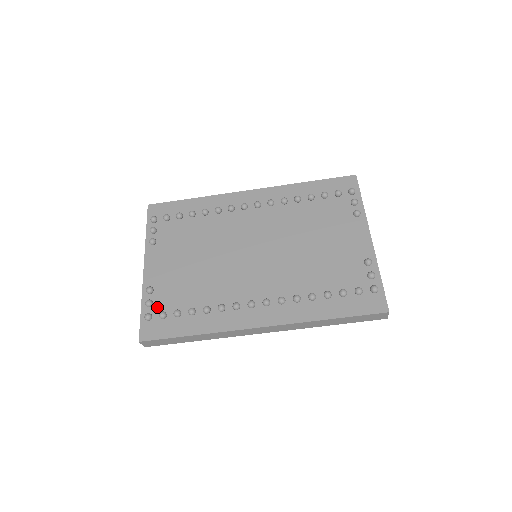
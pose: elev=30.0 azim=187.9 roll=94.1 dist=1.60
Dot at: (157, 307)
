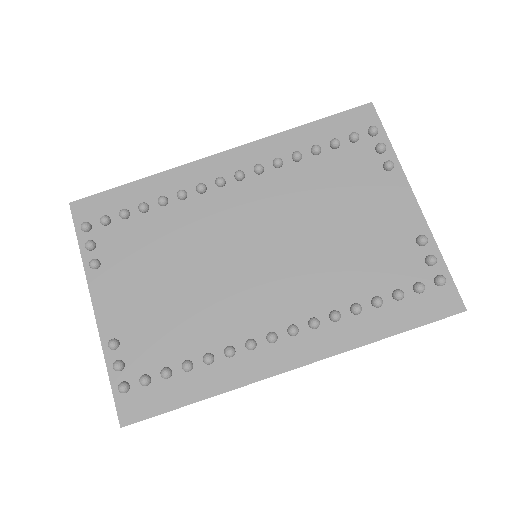
Dot at: (132, 368)
